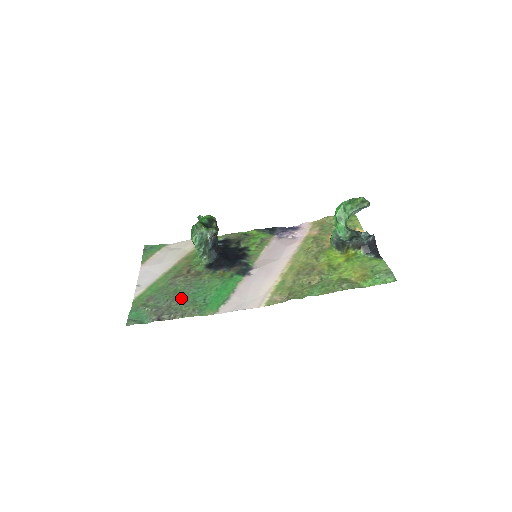
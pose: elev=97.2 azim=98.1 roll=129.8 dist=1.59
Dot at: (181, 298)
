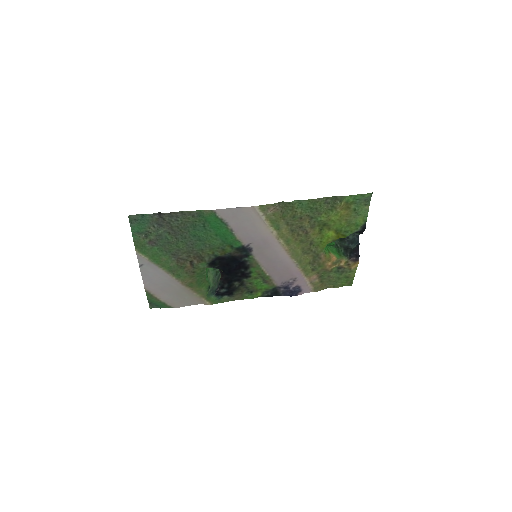
Dot at: (182, 232)
